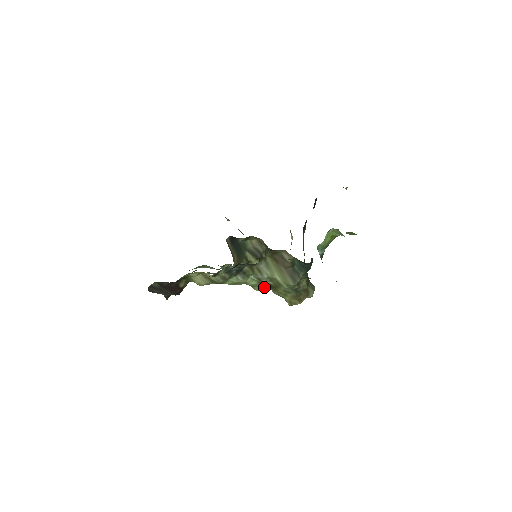
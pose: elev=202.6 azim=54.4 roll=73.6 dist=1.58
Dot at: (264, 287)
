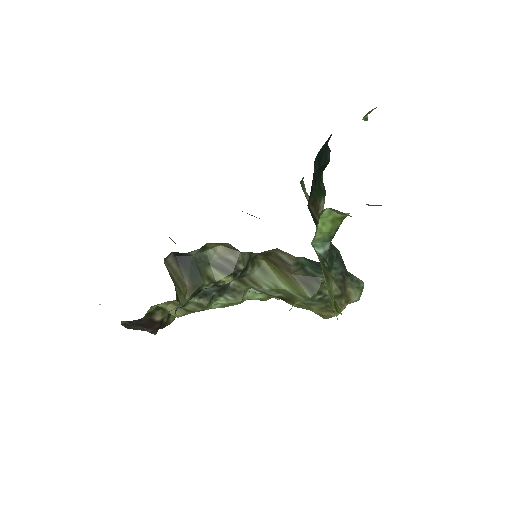
Dot at: occluded
